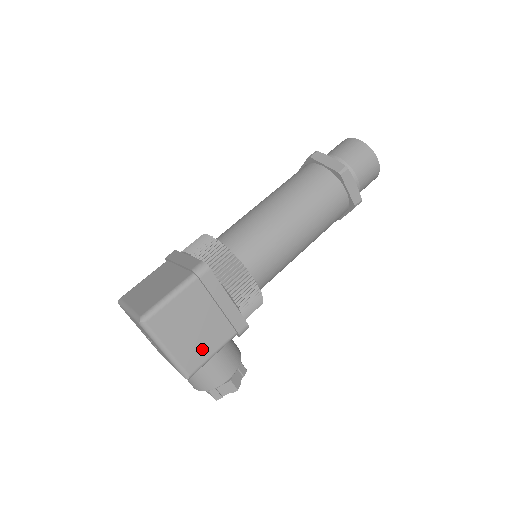
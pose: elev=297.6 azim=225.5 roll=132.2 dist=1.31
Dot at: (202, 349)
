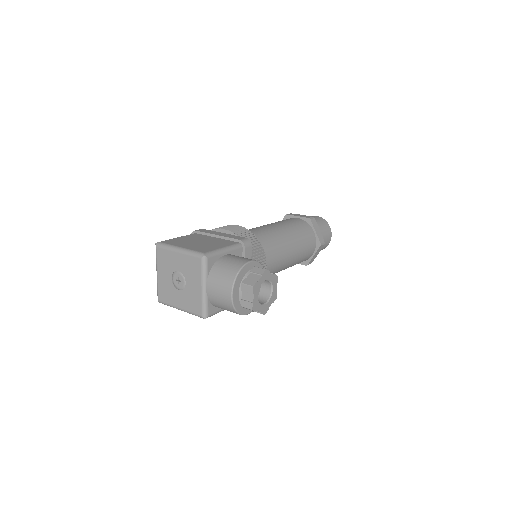
Dot at: (211, 247)
